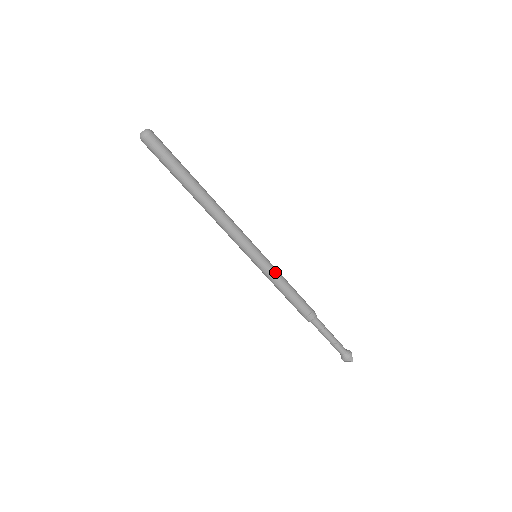
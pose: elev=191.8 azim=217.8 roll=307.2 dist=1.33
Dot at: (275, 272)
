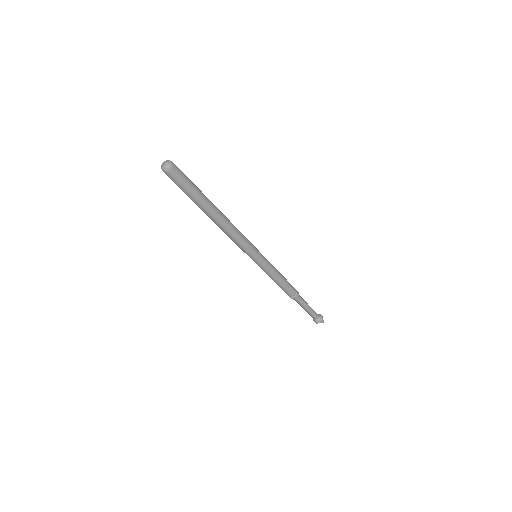
Dot at: (271, 266)
